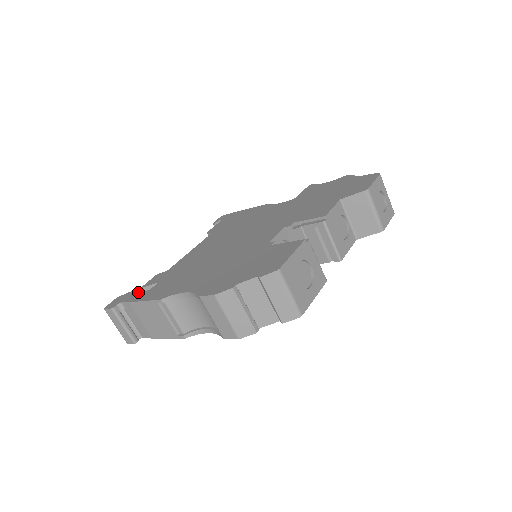
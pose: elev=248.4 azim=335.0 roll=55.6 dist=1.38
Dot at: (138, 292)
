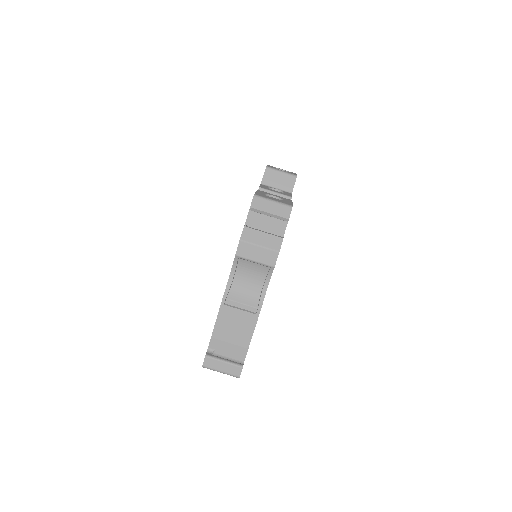
Dot at: occluded
